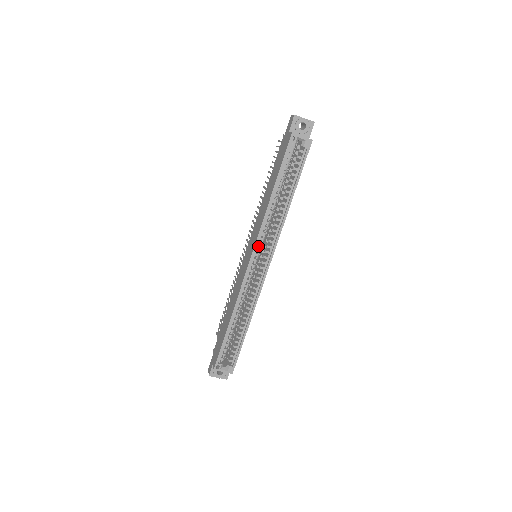
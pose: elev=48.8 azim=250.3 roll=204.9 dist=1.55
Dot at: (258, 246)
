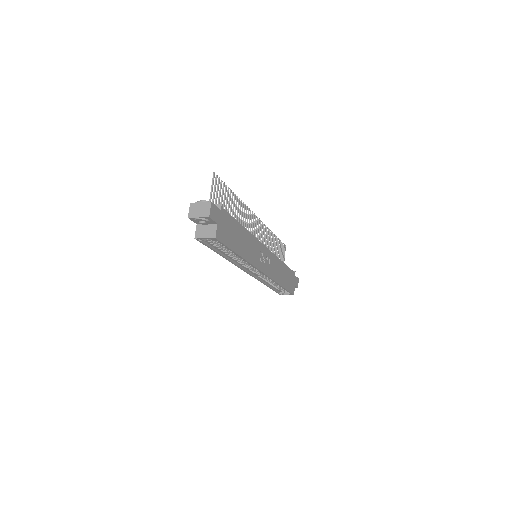
Dot at: occluded
